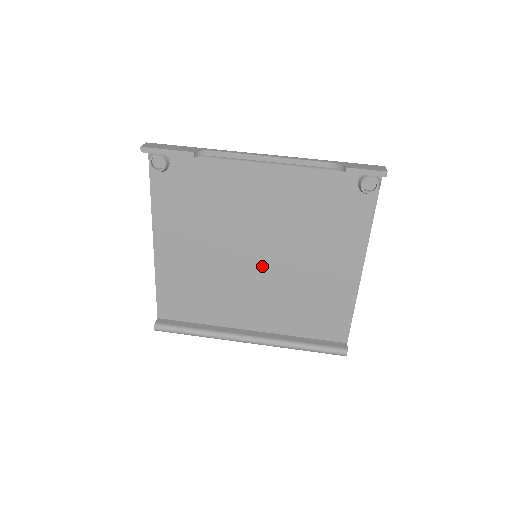
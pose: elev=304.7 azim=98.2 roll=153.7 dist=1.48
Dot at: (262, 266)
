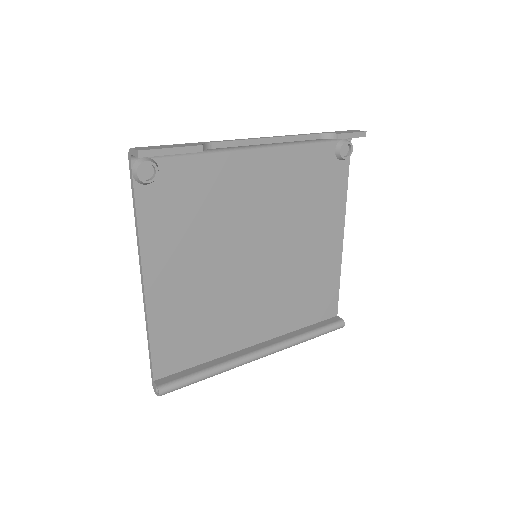
Dot at: (263, 265)
